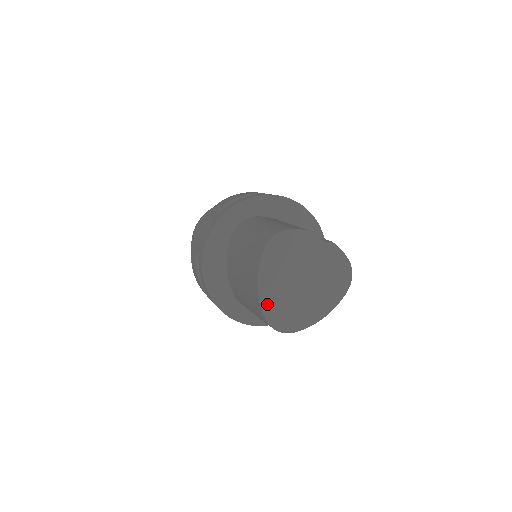
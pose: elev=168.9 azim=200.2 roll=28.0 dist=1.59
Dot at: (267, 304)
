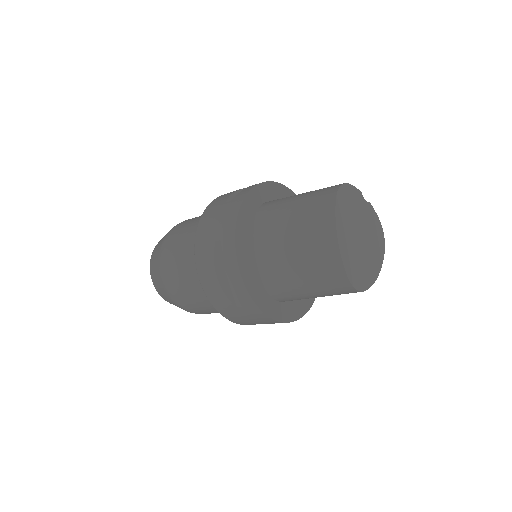
Dot at: (345, 258)
